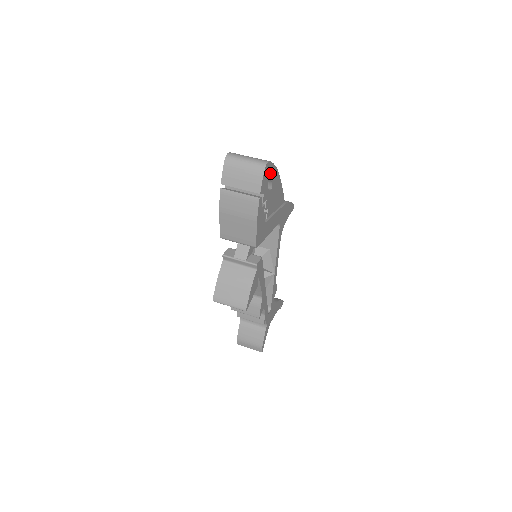
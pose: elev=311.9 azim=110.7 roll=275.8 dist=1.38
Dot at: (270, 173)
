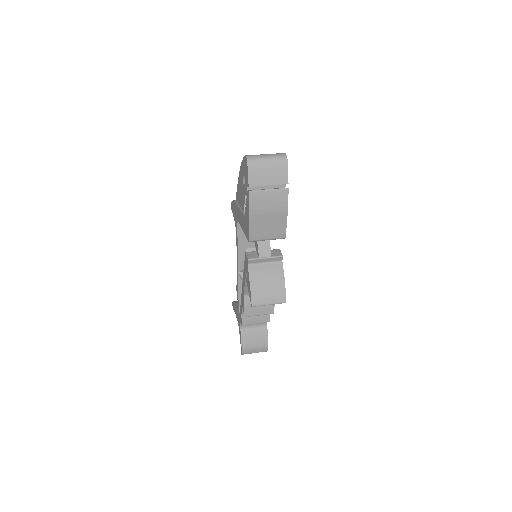
Dot at: occluded
